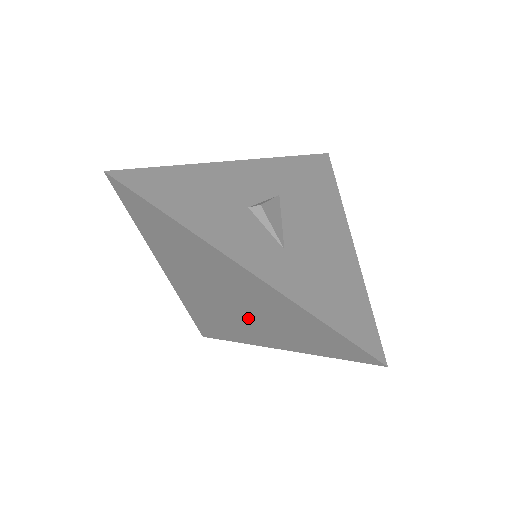
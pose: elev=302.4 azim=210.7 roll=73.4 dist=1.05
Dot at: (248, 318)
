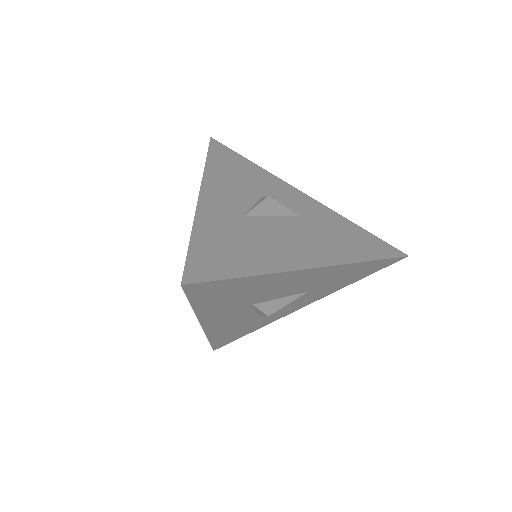
Dot at: occluded
